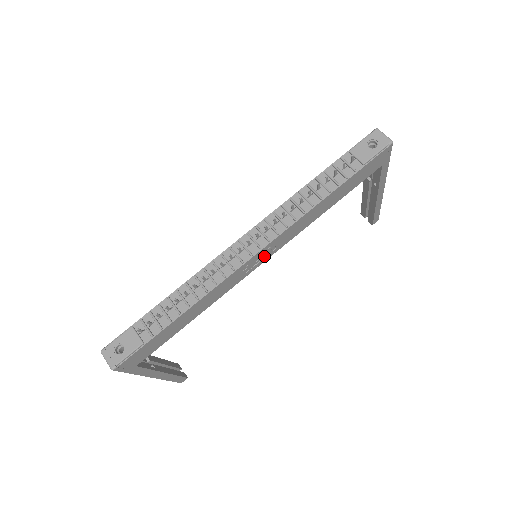
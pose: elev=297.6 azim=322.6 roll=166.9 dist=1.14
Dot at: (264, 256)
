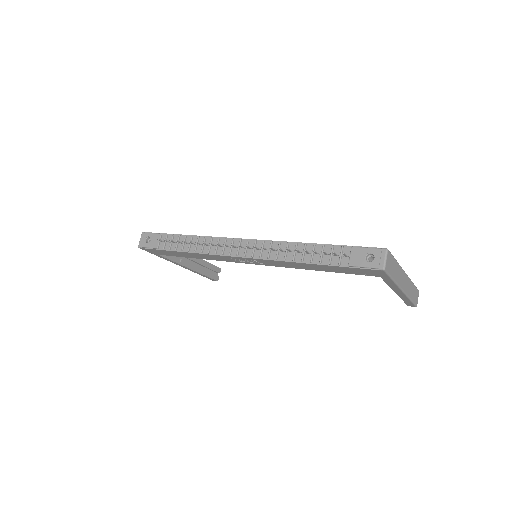
Dot at: (253, 261)
